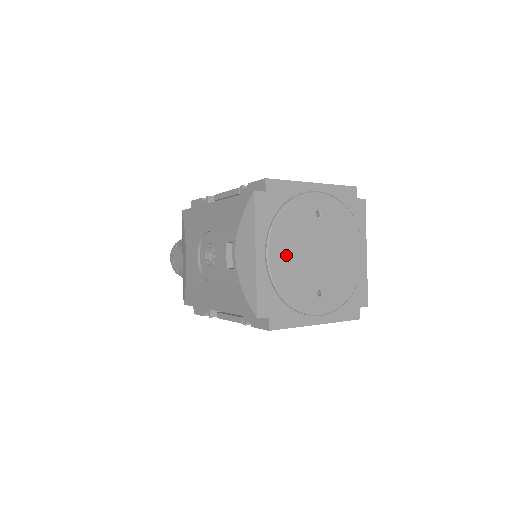
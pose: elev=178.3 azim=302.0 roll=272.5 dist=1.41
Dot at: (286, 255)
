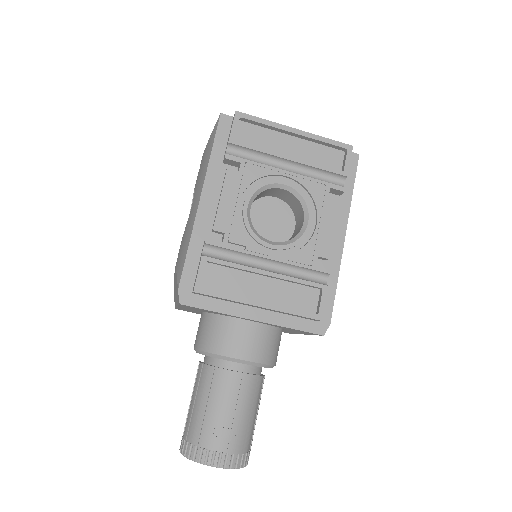
Dot at: occluded
